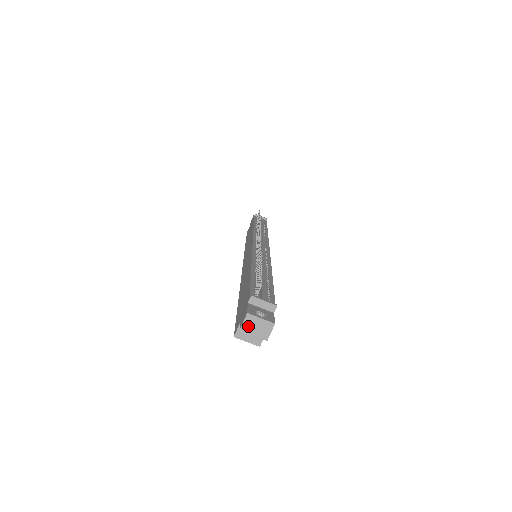
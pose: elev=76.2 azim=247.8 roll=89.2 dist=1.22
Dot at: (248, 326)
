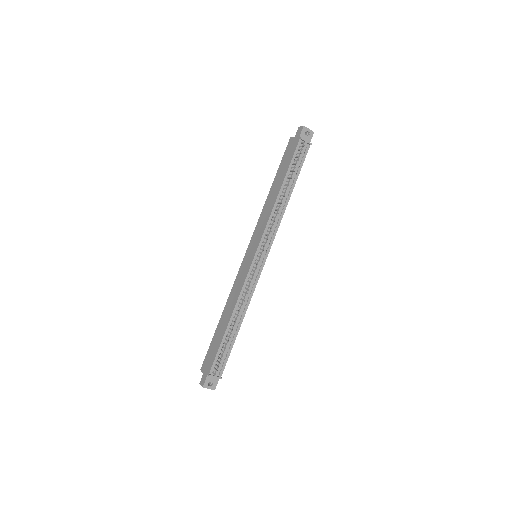
Dot at: occluded
